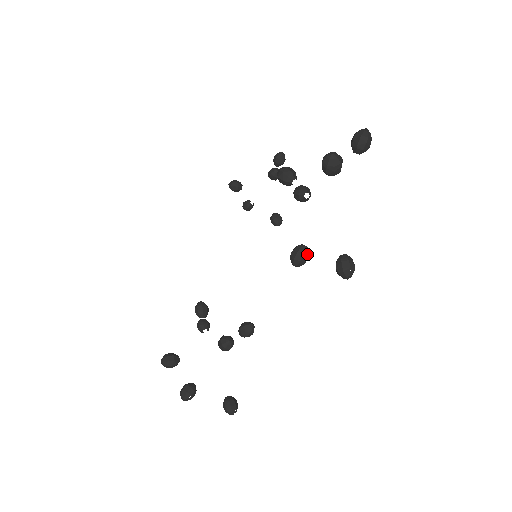
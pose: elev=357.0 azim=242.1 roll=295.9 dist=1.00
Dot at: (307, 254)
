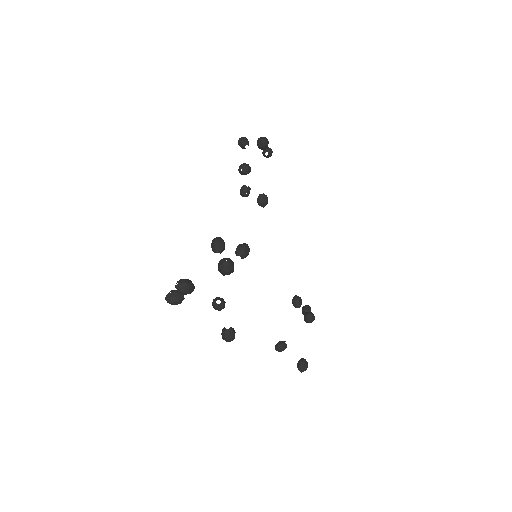
Dot at: (247, 164)
